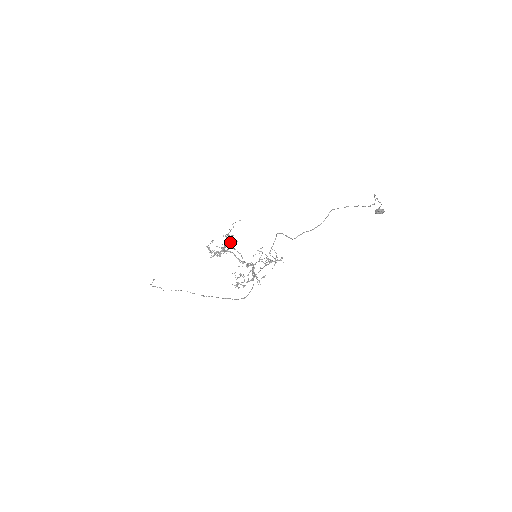
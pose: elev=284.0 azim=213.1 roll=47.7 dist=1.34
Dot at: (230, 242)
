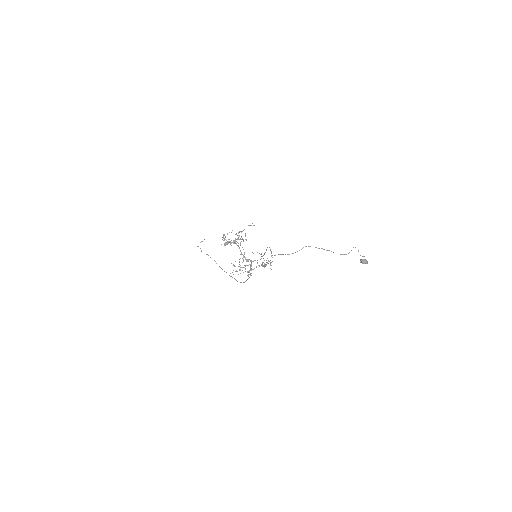
Dot at: (240, 238)
